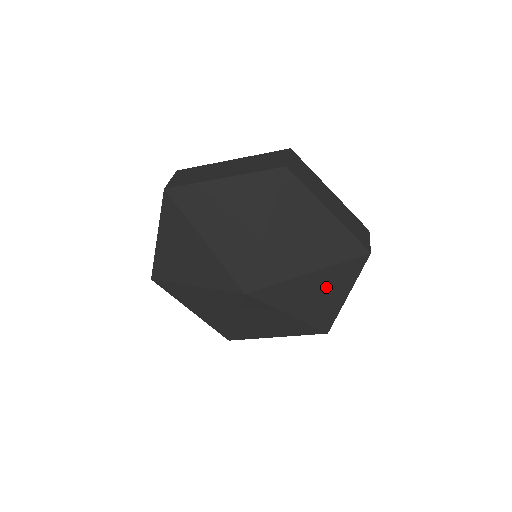
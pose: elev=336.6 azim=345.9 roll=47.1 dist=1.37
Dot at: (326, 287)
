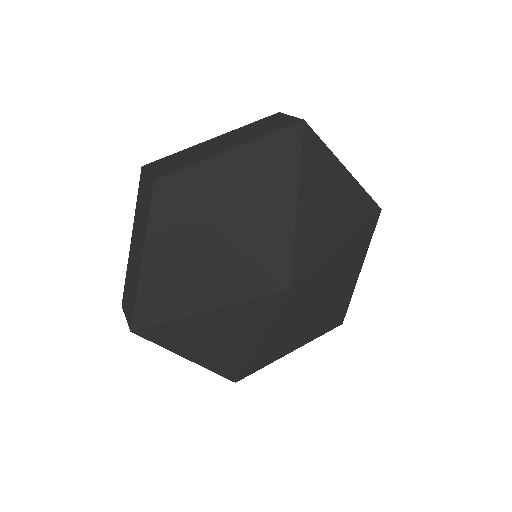
Dot at: (349, 261)
